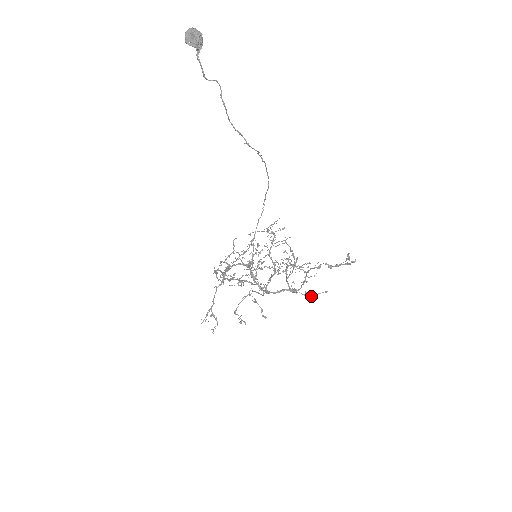
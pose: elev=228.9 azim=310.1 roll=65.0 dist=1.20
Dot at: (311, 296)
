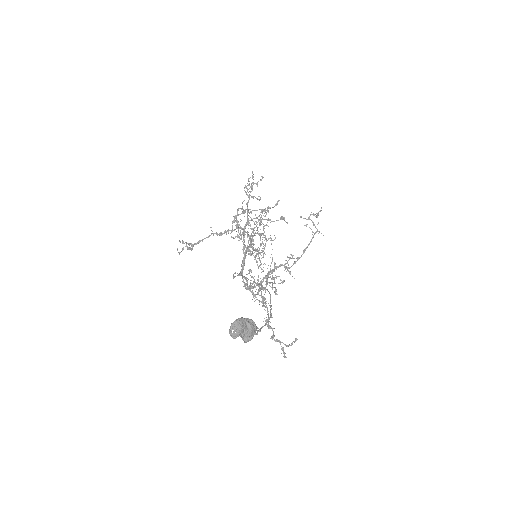
Dot at: occluded
